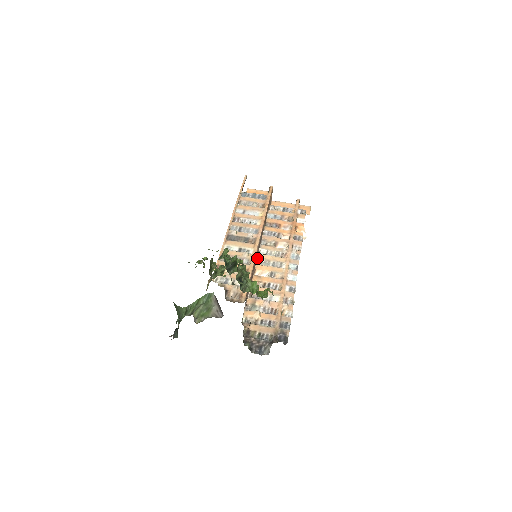
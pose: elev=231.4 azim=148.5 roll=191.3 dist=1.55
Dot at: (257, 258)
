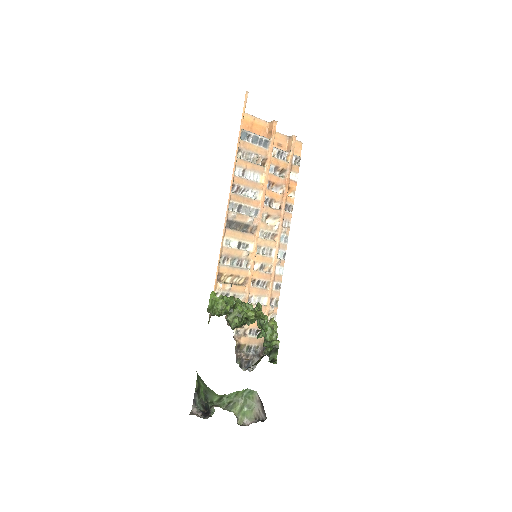
Dot at: occluded
